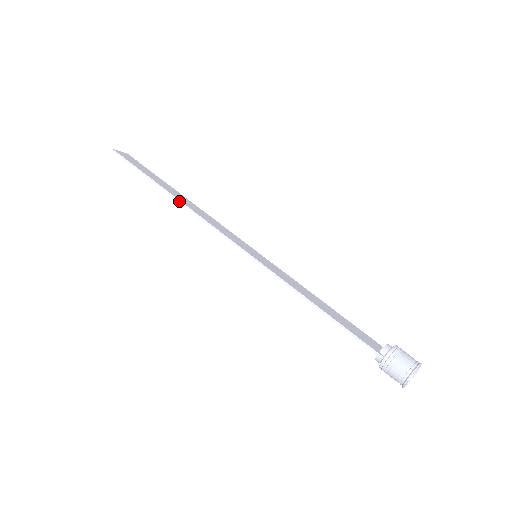
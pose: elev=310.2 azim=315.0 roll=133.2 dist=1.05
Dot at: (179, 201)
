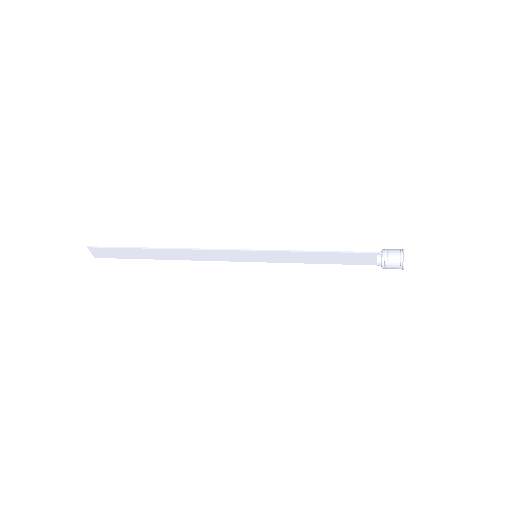
Dot at: (174, 248)
